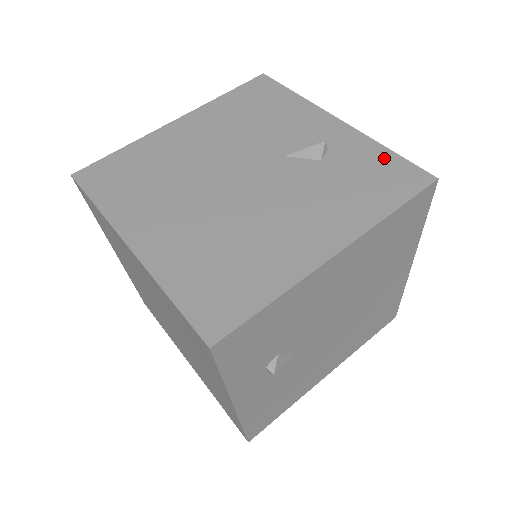
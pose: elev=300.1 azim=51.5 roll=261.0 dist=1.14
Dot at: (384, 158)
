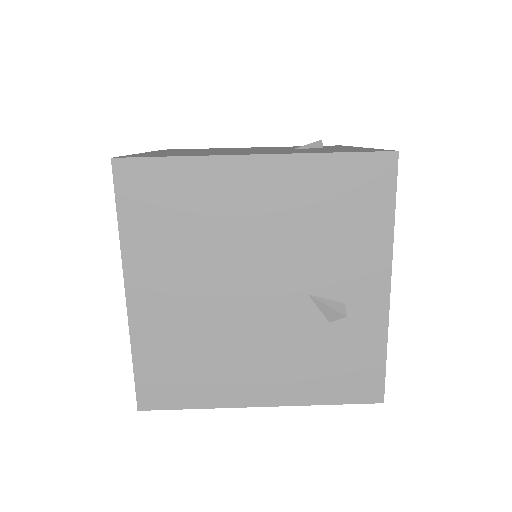
Dot at: (373, 358)
